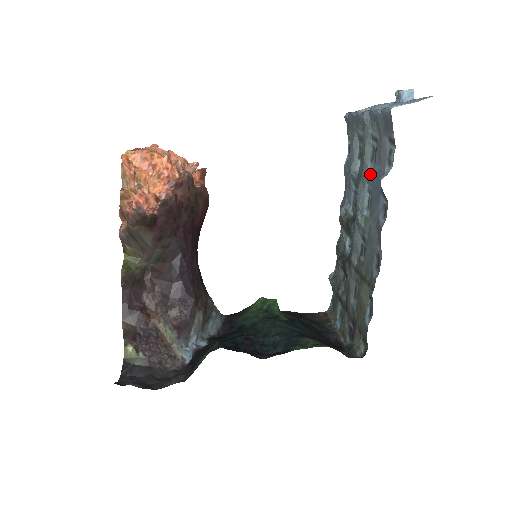
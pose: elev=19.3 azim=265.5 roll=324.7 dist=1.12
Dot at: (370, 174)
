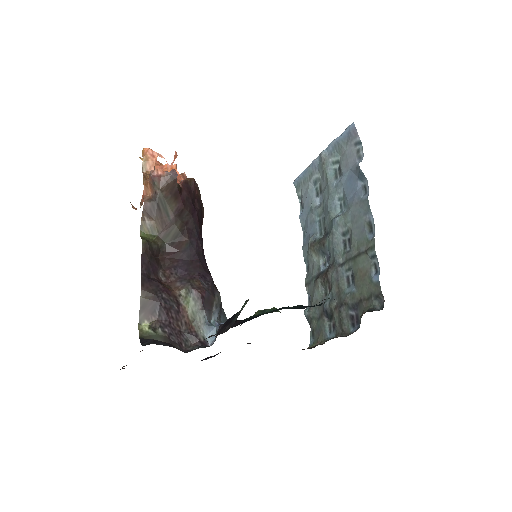
Dot at: (339, 184)
